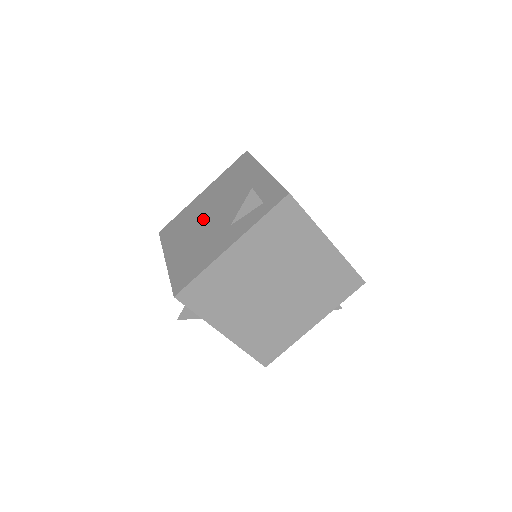
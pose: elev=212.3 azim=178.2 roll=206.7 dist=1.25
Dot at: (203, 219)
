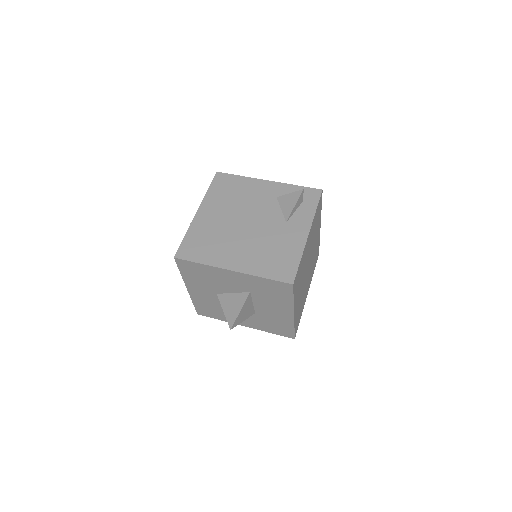
Dot at: (238, 228)
